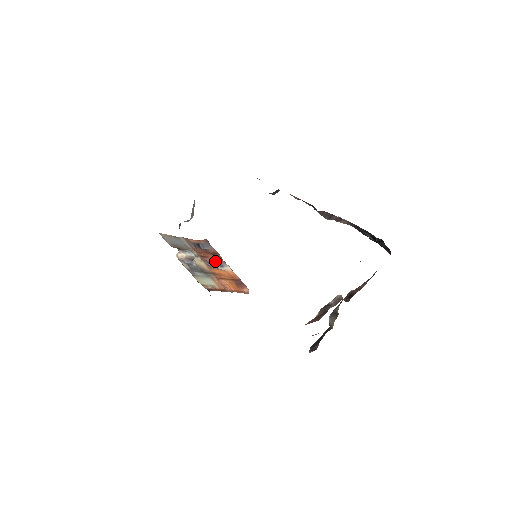
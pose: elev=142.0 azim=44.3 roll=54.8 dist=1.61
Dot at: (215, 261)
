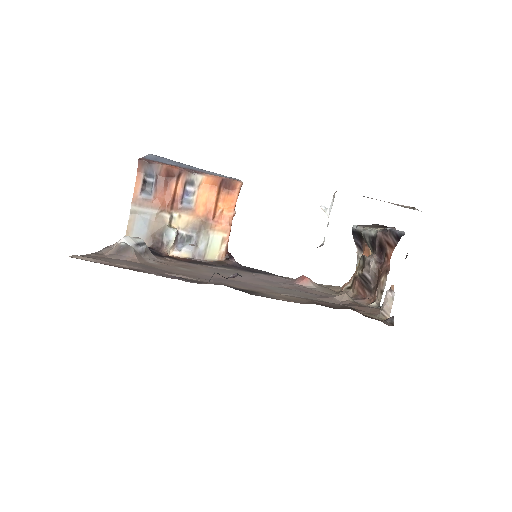
Dot at: (181, 186)
